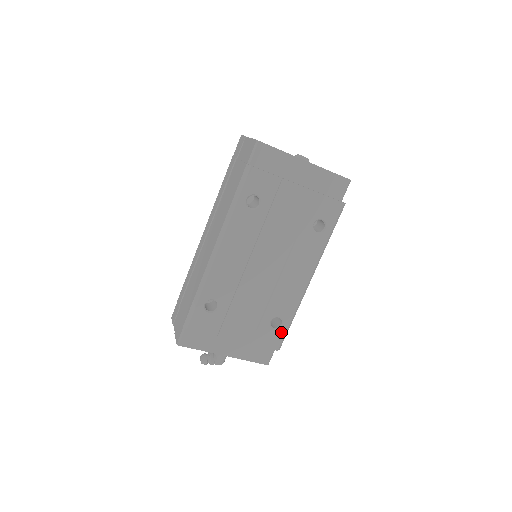
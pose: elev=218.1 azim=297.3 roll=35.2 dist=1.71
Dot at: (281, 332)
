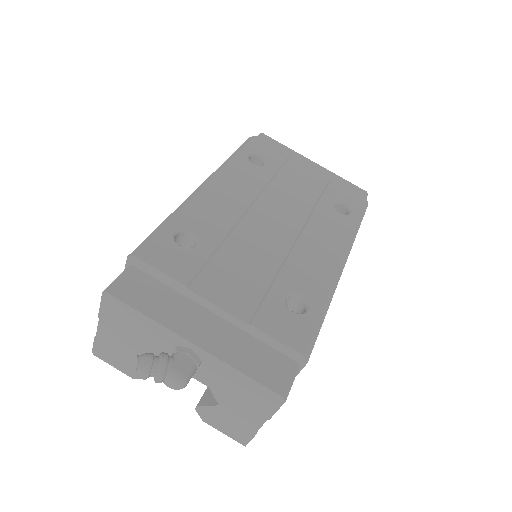
Dot at: (307, 322)
